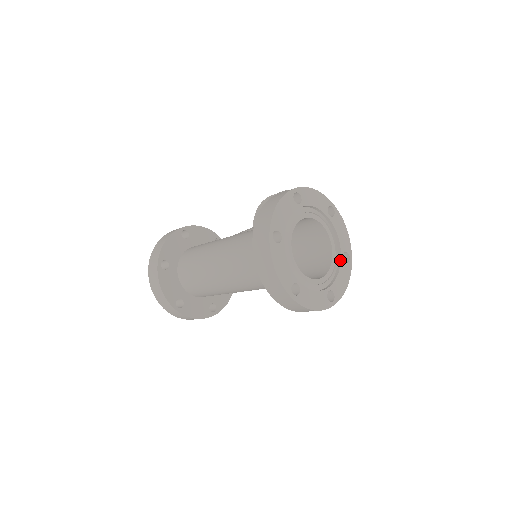
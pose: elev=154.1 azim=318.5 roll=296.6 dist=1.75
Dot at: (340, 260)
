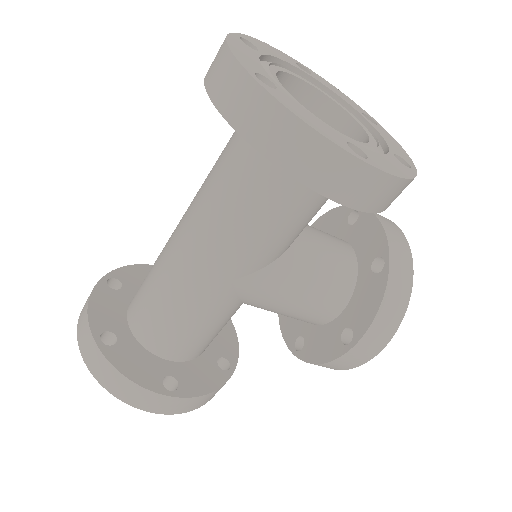
Dot at: (387, 153)
